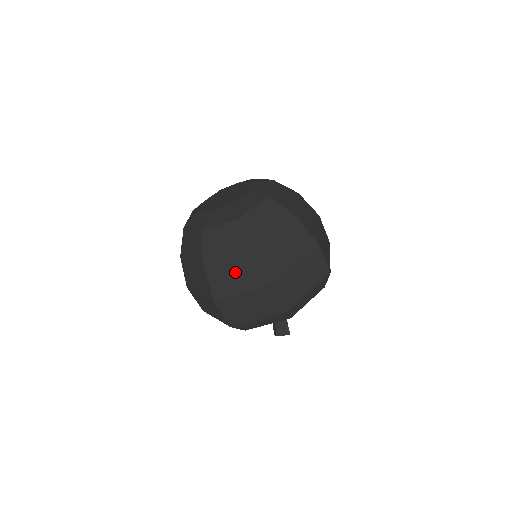
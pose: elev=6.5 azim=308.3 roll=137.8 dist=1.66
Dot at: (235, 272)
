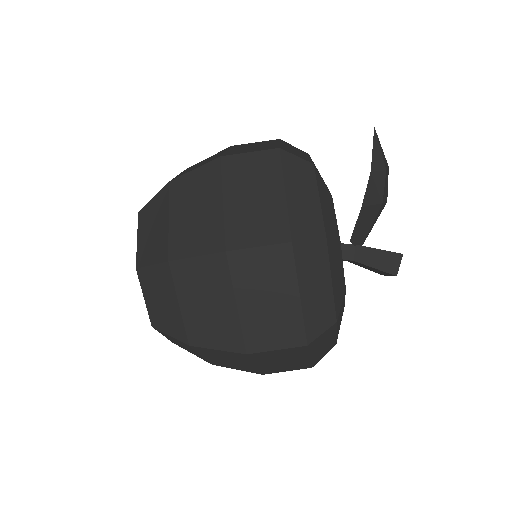
Dot at: occluded
